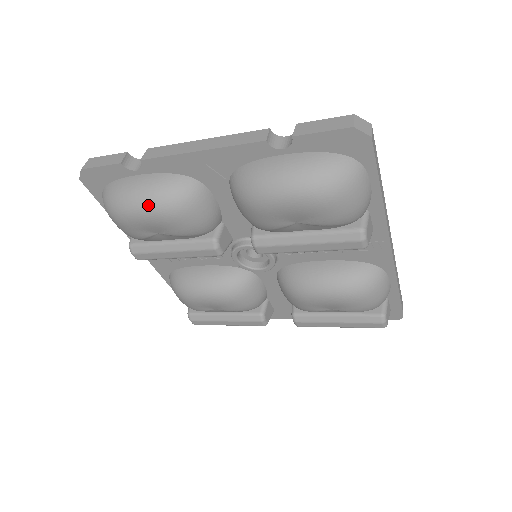
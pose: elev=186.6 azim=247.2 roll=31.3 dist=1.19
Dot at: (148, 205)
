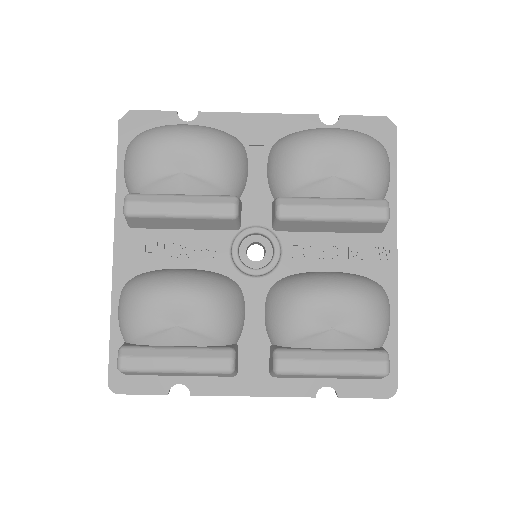
Dot at: (196, 131)
